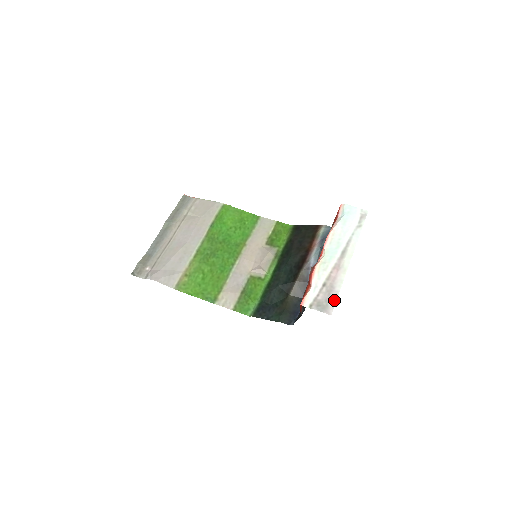
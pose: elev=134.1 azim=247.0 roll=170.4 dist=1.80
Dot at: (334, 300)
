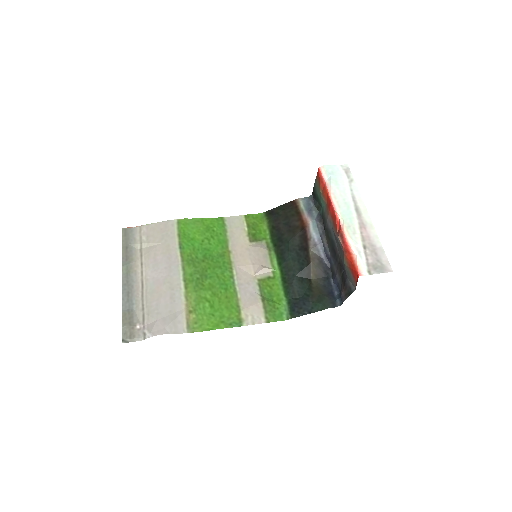
Dot at: (384, 257)
